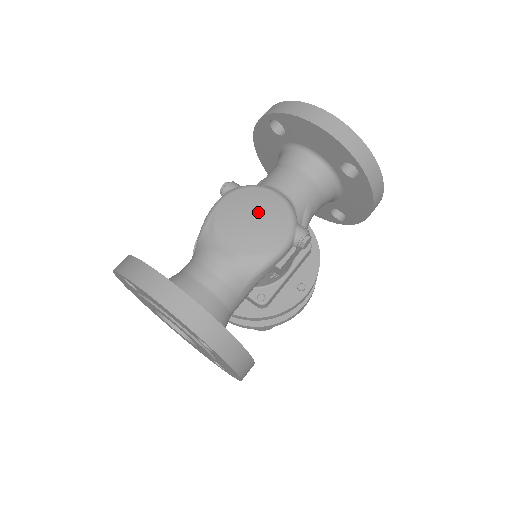
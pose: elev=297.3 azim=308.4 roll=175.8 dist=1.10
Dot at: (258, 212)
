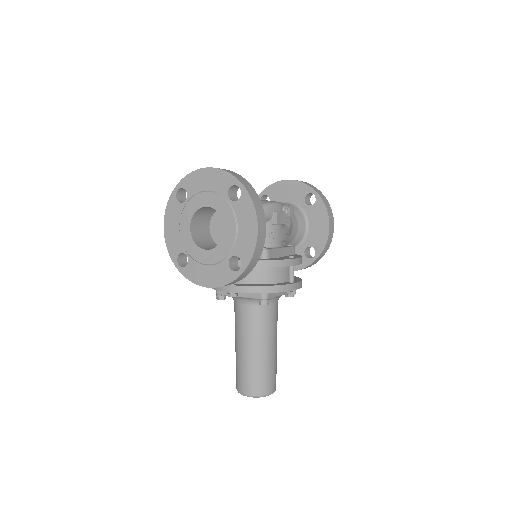
Dot at: occluded
